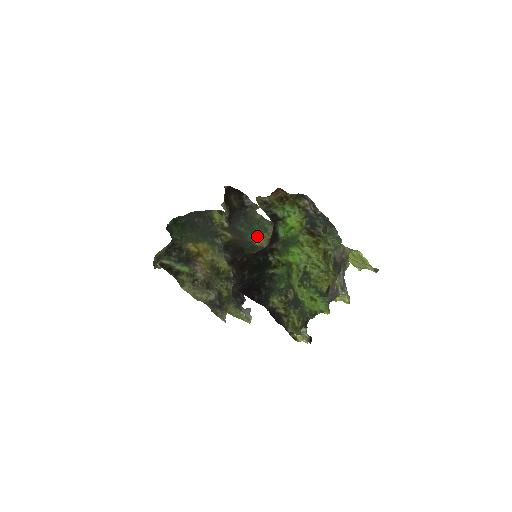
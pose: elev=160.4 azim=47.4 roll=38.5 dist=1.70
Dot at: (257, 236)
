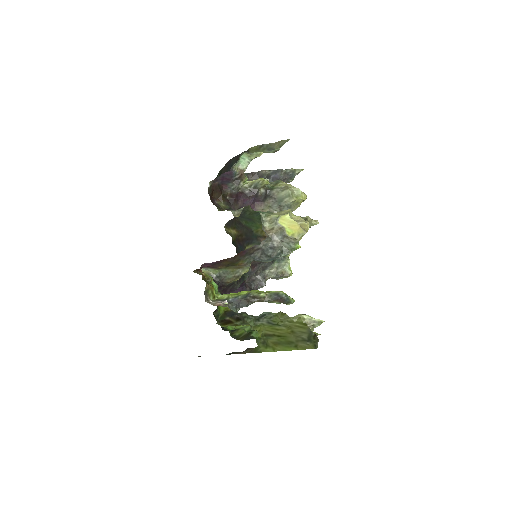
Dot at: (260, 226)
